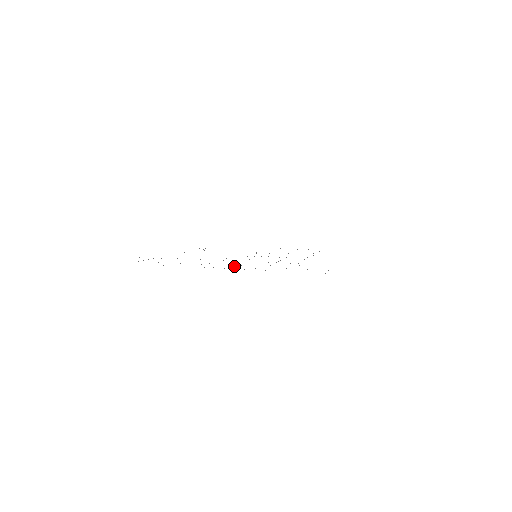
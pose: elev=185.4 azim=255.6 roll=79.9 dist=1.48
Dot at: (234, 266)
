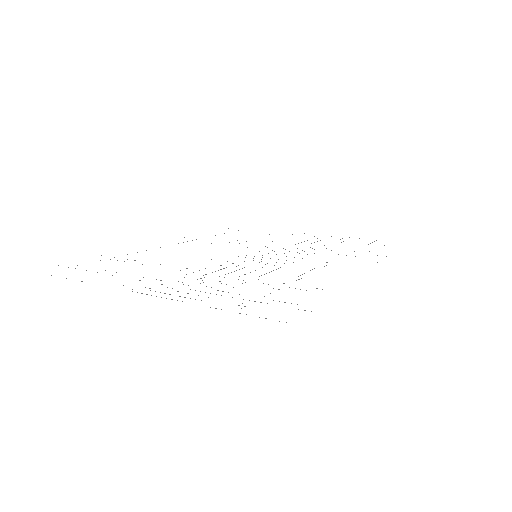
Dot at: (172, 288)
